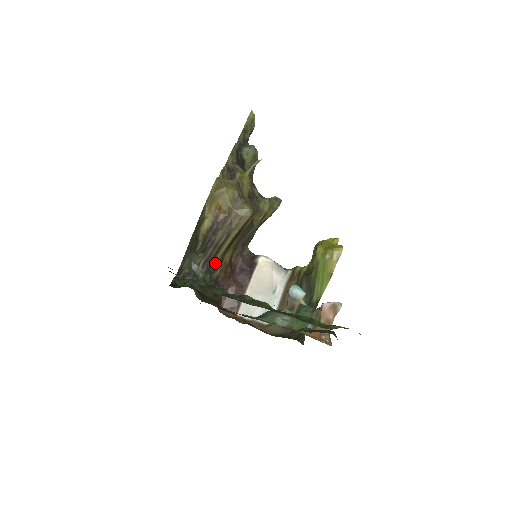
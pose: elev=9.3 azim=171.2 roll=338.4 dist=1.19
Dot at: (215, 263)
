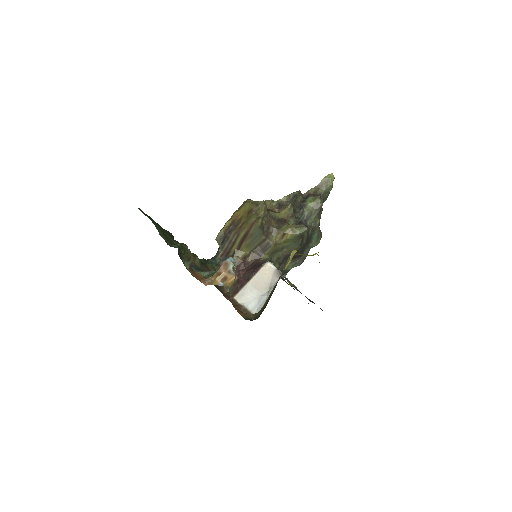
Dot at: (230, 255)
